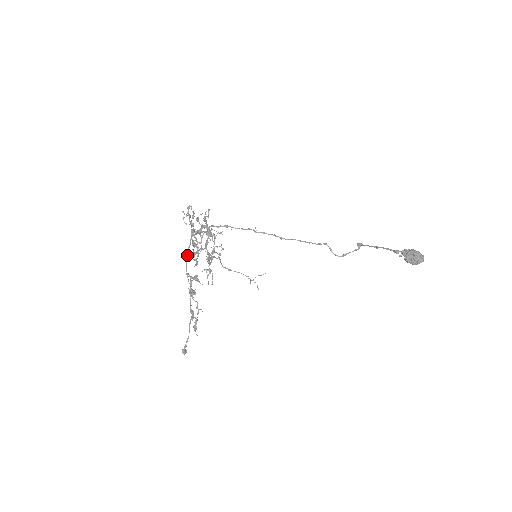
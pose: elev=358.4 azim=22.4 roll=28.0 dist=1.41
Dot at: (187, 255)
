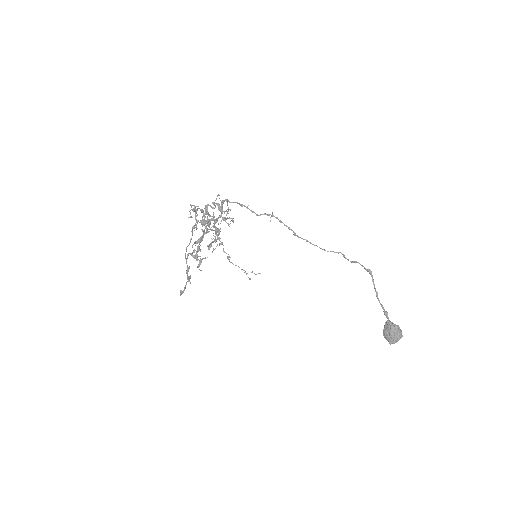
Dot at: (186, 249)
